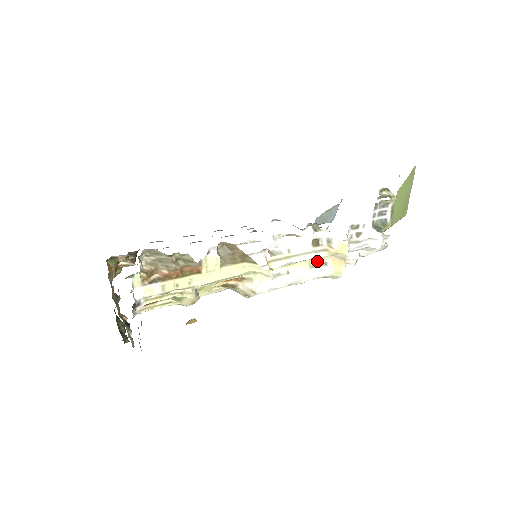
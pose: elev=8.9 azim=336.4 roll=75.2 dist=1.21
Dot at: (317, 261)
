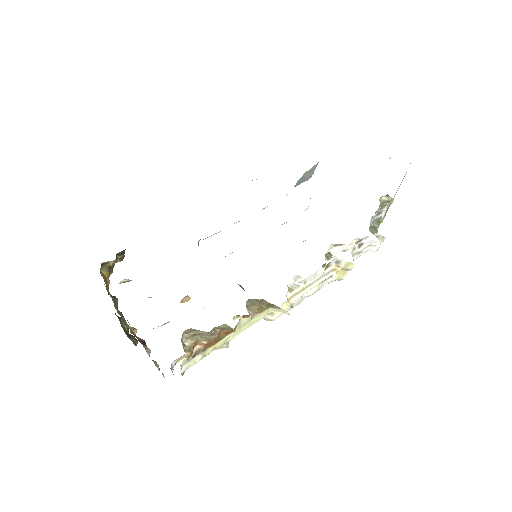
Dot at: occluded
